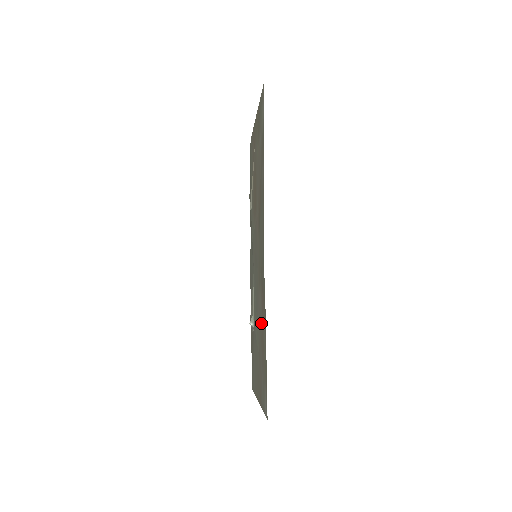
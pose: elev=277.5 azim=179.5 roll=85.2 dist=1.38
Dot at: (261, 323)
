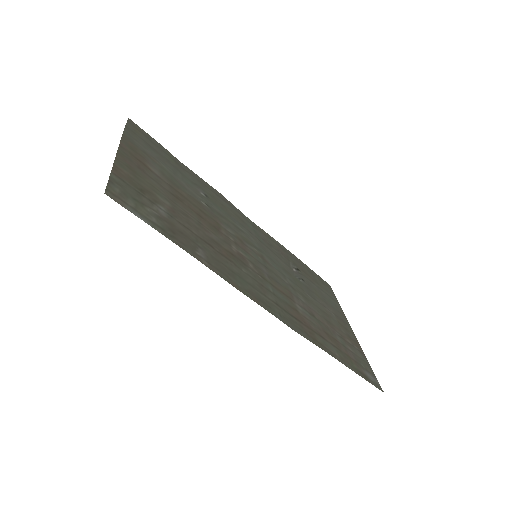
Dot at: (318, 326)
